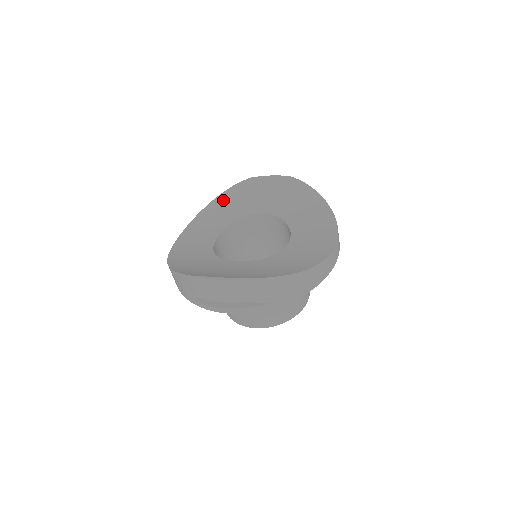
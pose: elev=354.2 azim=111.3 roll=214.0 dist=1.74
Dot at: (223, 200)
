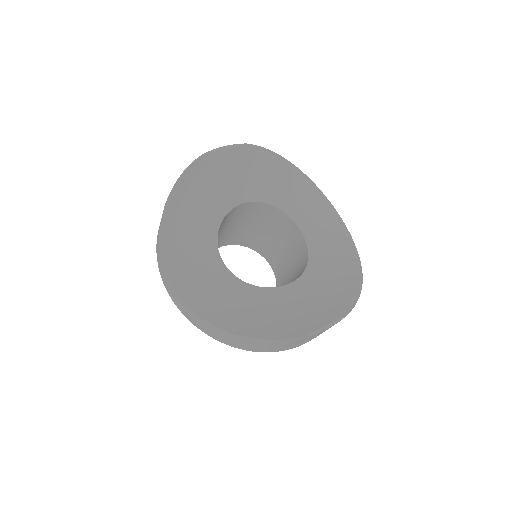
Dot at: (181, 200)
